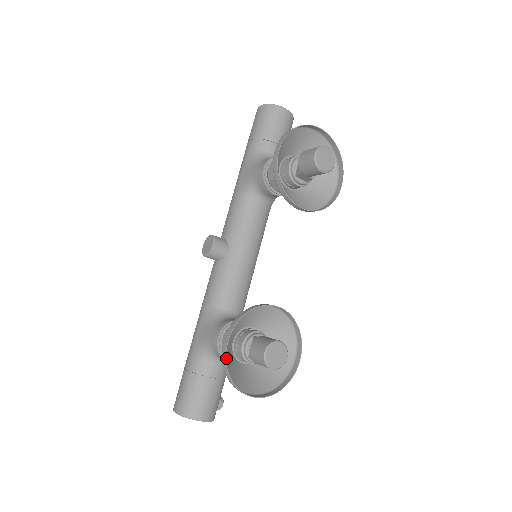
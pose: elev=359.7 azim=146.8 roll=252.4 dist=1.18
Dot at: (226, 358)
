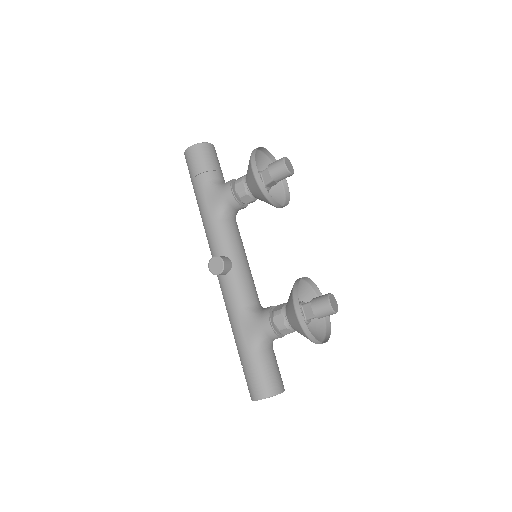
Dot at: (298, 327)
